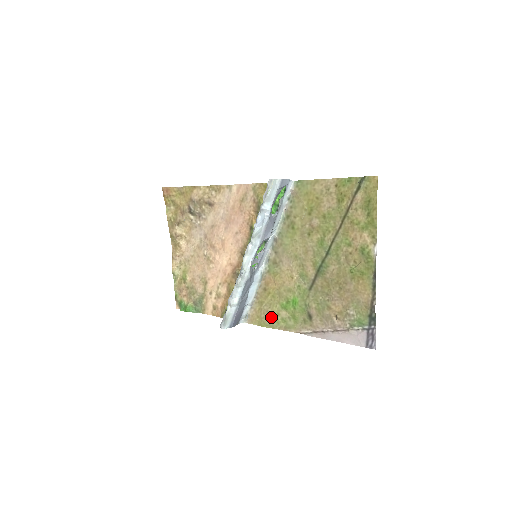
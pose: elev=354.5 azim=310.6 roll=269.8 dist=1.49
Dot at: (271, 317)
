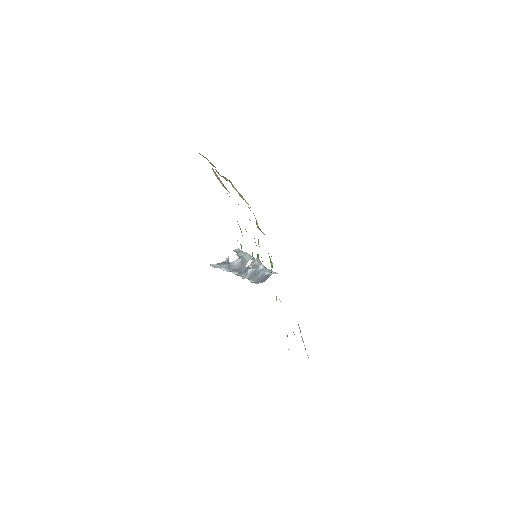
Dot at: occluded
